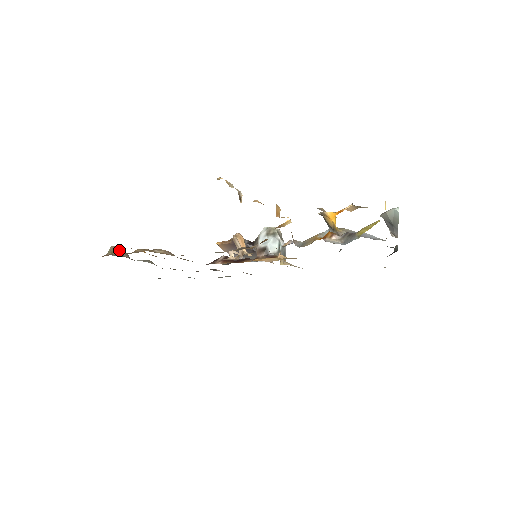
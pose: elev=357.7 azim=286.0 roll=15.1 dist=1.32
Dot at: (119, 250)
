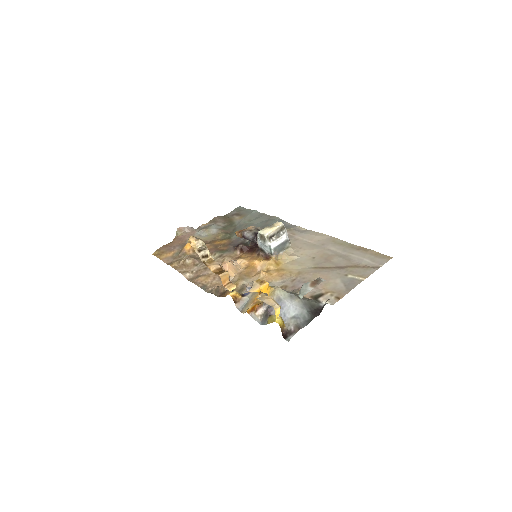
Dot at: (183, 229)
